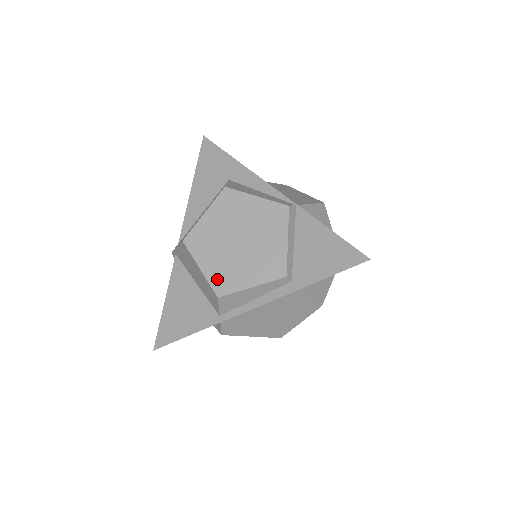
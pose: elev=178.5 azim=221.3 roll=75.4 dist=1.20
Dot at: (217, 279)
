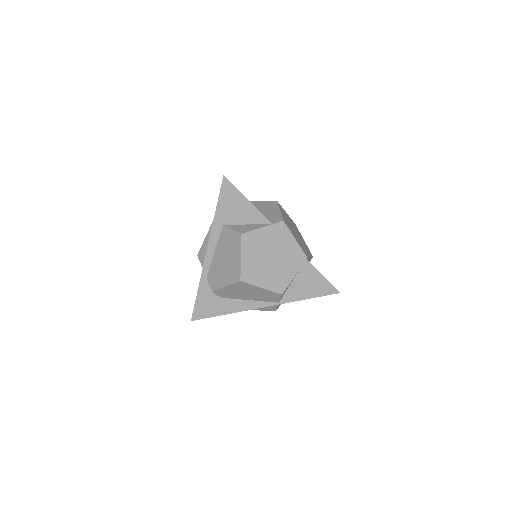
Dot at: occluded
